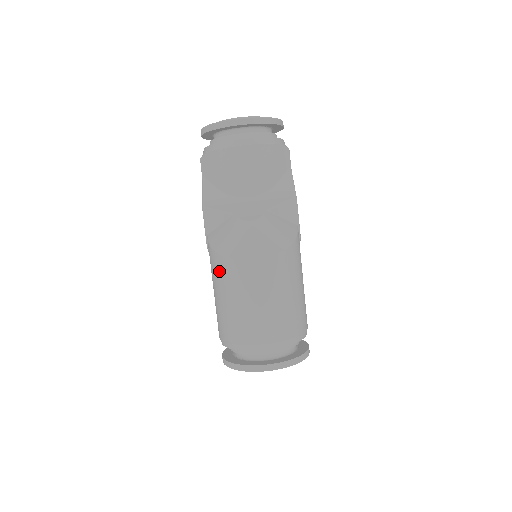
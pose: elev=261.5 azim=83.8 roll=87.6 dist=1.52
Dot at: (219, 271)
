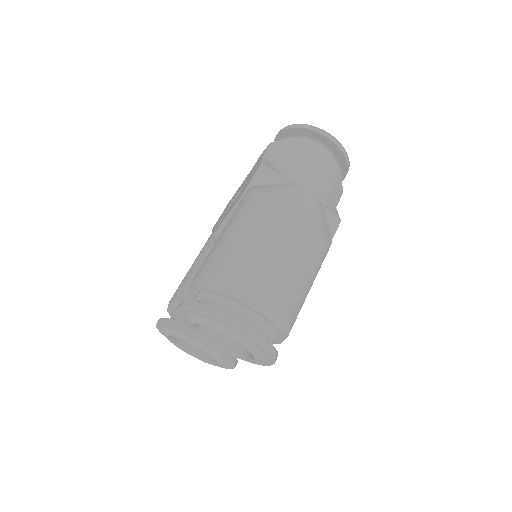
Dot at: (254, 210)
